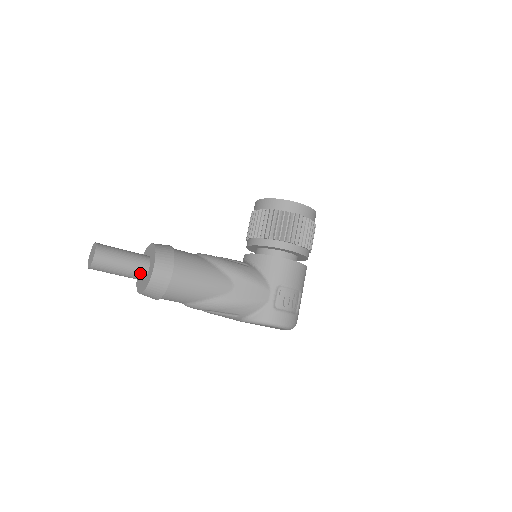
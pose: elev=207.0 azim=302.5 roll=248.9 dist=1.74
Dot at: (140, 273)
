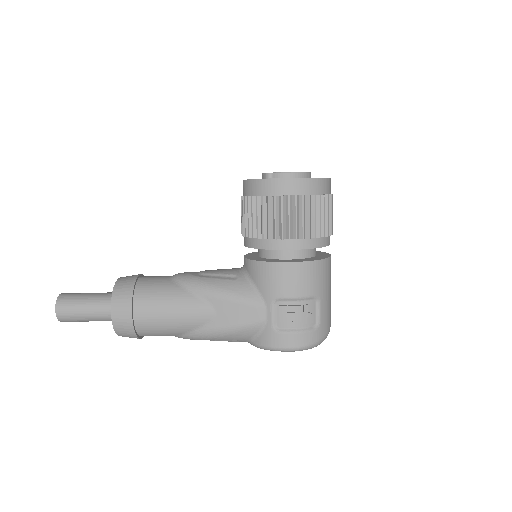
Dot at: (109, 317)
